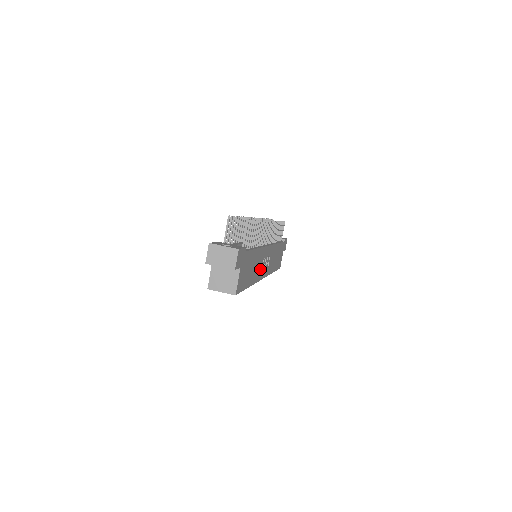
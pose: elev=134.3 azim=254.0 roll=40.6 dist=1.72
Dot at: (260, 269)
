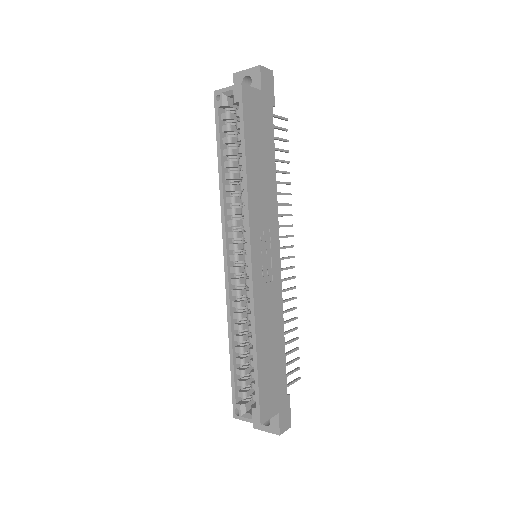
Dot at: (260, 220)
